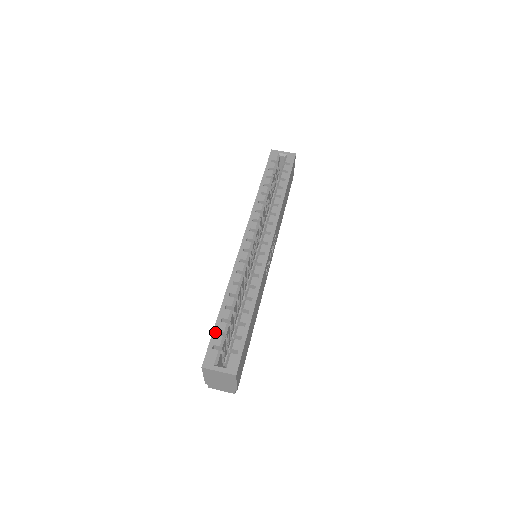
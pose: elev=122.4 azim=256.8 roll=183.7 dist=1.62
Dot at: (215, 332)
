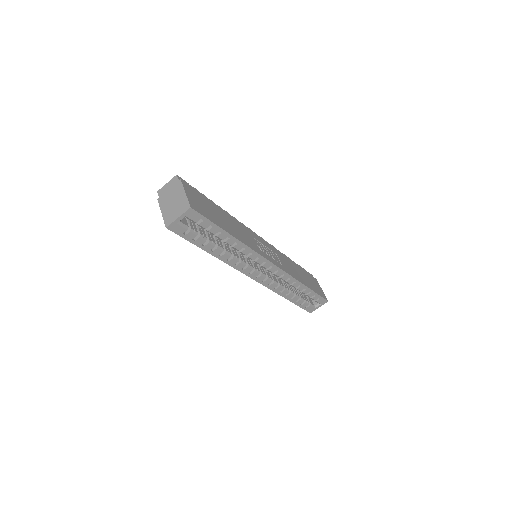
Dot at: (300, 306)
